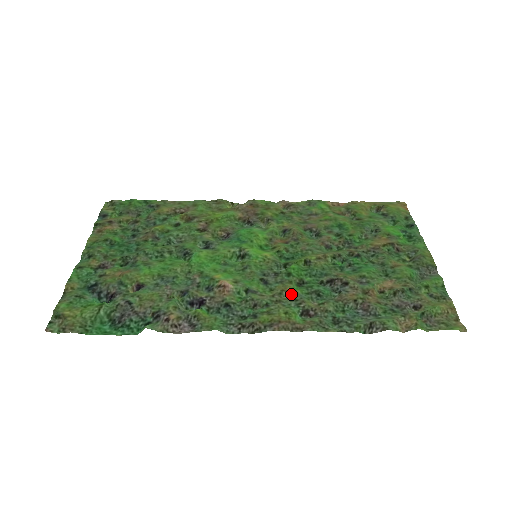
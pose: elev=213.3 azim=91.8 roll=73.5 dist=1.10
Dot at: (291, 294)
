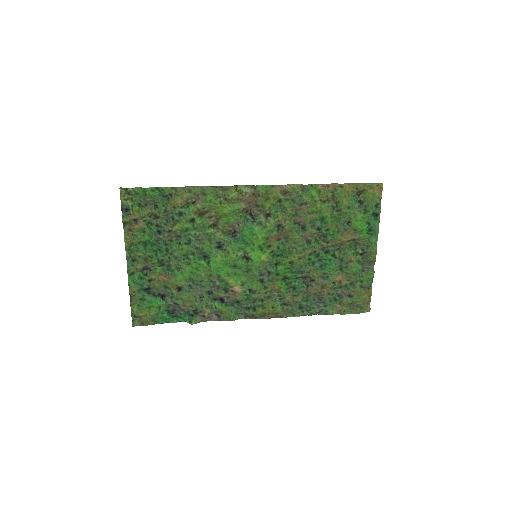
Dot at: (277, 291)
